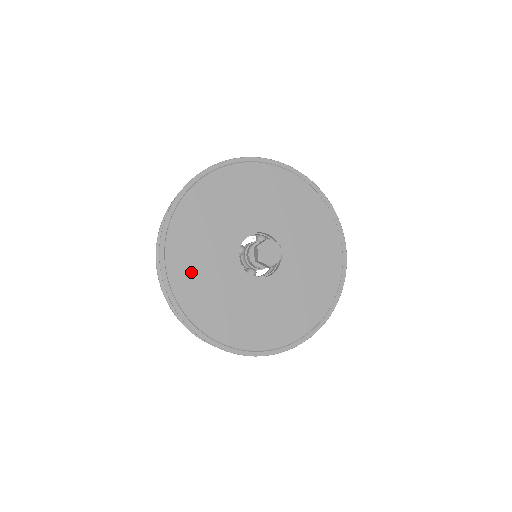
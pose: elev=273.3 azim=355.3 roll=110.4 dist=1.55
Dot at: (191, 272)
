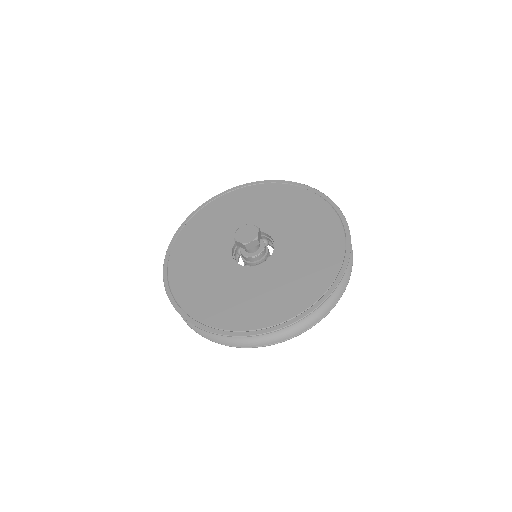
Dot at: (187, 261)
